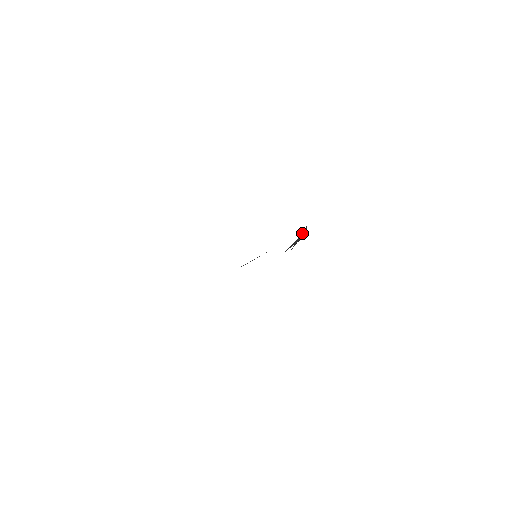
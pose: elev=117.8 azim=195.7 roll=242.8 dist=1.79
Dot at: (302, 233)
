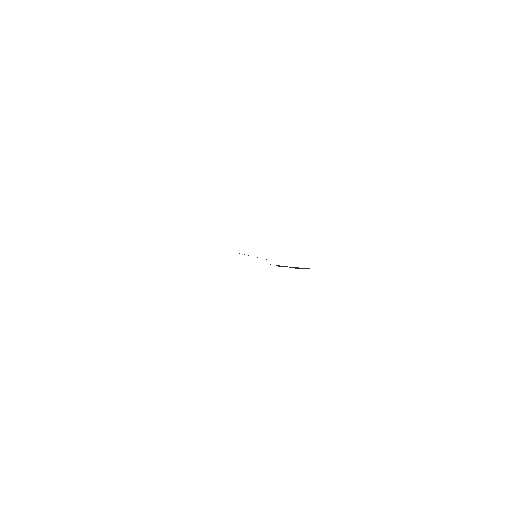
Dot at: occluded
